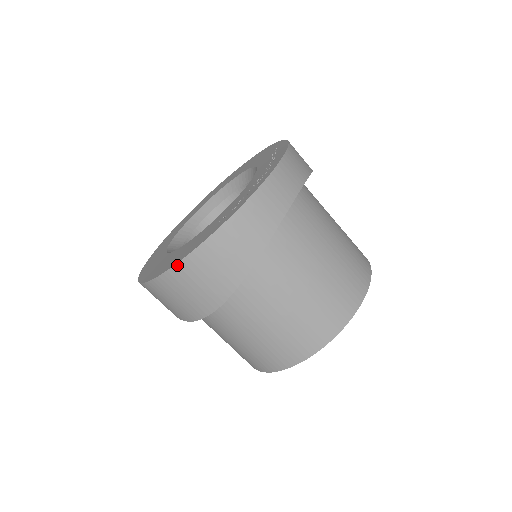
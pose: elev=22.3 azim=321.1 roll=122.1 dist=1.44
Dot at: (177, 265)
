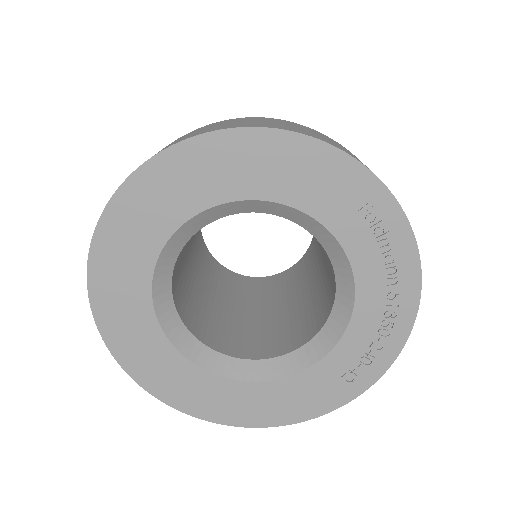
Dot at: (298, 422)
